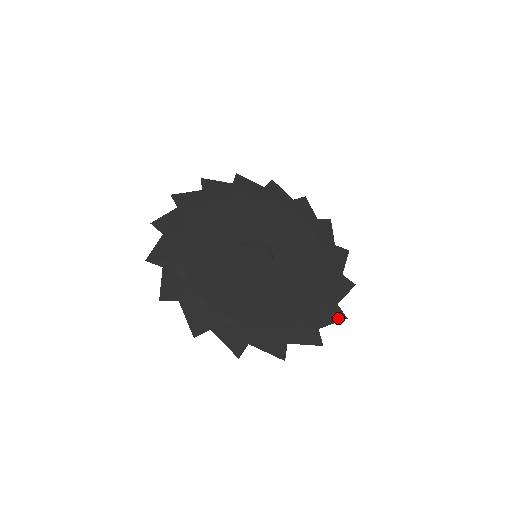
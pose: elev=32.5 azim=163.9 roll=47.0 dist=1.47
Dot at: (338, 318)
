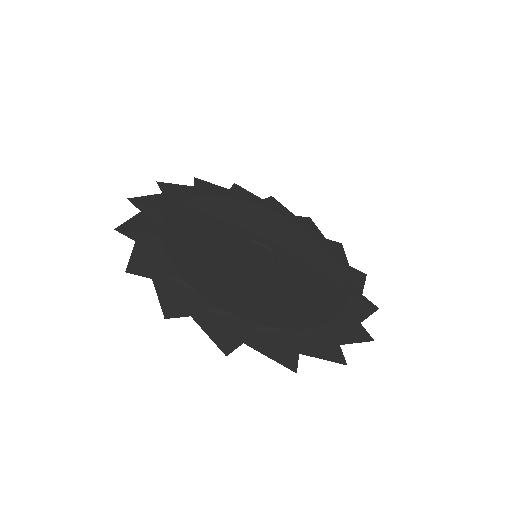
Dot at: (362, 278)
